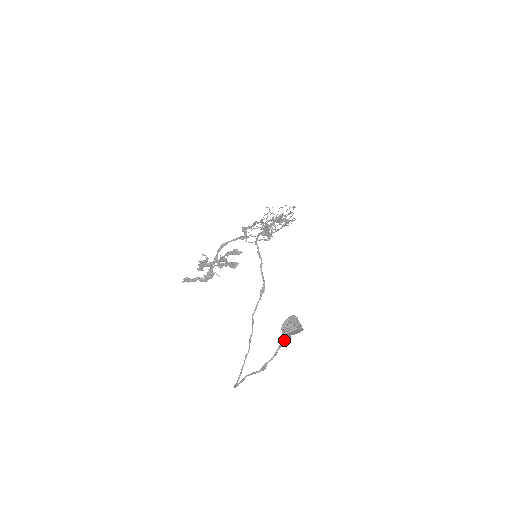
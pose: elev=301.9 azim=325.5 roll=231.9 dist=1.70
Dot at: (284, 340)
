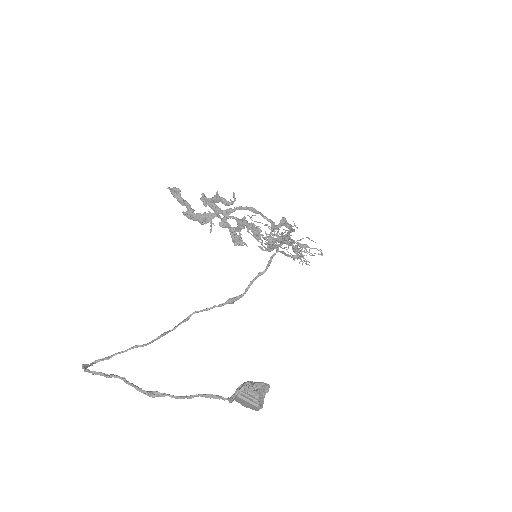
Dot at: (221, 396)
